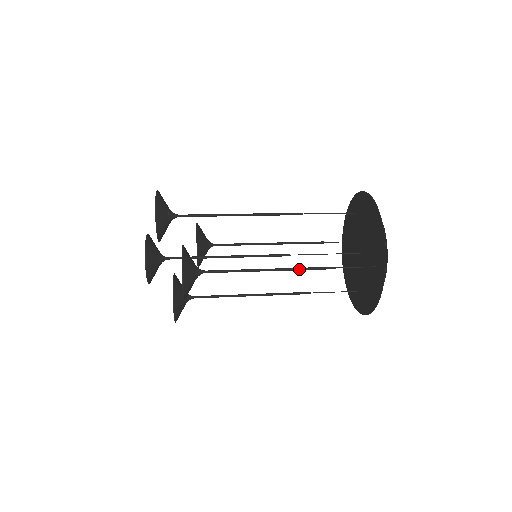
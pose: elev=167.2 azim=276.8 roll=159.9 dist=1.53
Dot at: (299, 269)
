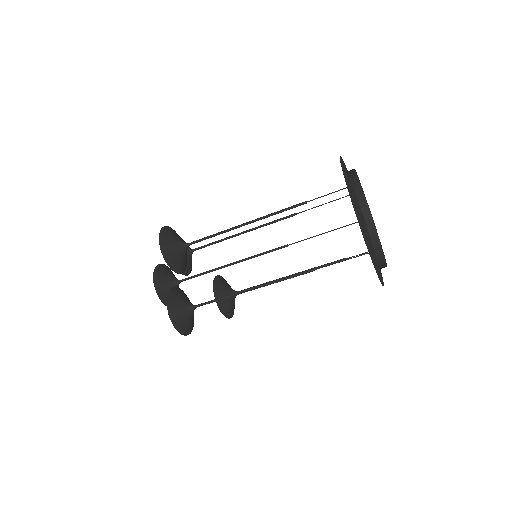
Dot at: (270, 214)
